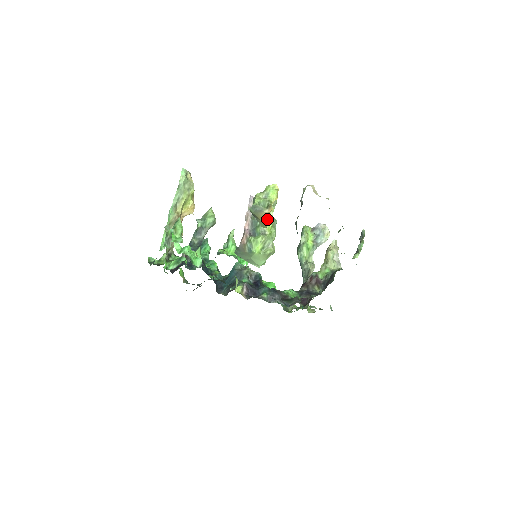
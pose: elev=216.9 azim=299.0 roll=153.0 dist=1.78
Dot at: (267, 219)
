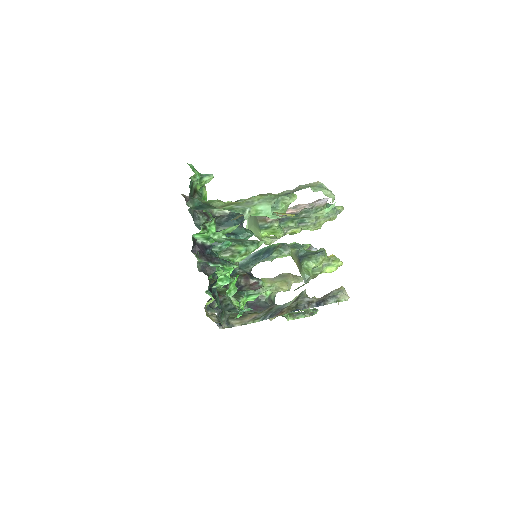
Dot at: (304, 228)
